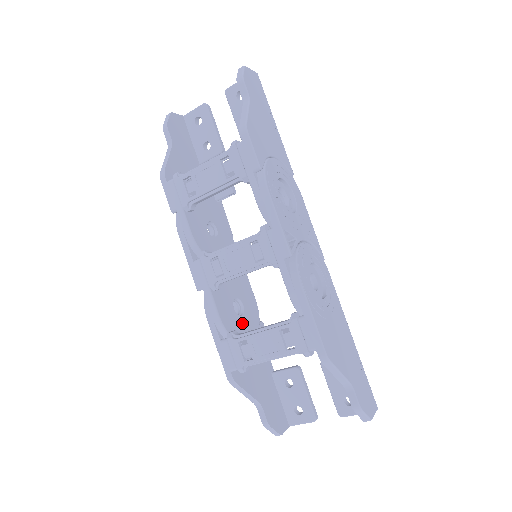
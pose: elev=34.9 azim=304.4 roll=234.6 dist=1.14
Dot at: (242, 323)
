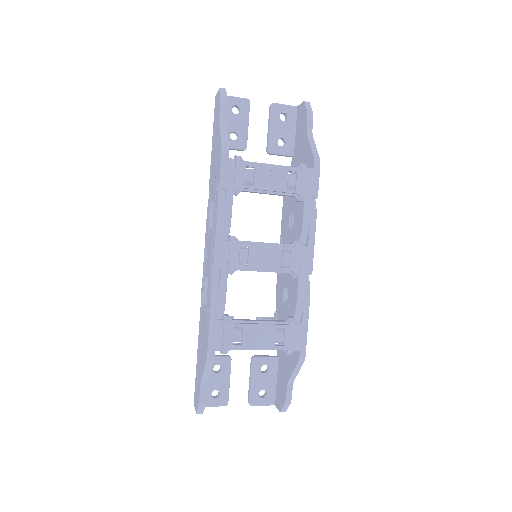
Dot at: occluded
